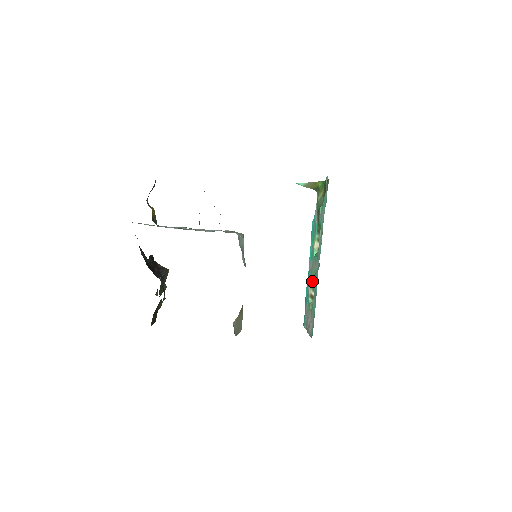
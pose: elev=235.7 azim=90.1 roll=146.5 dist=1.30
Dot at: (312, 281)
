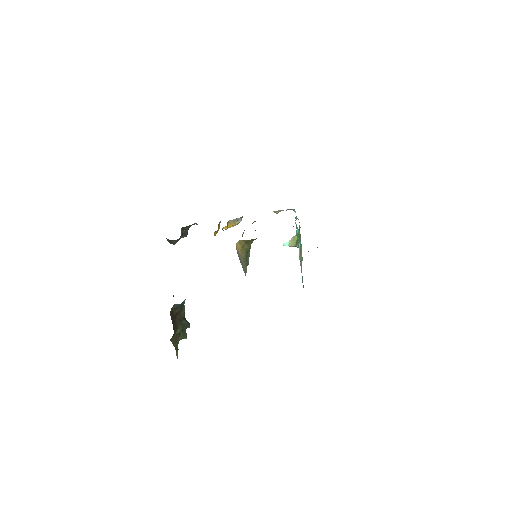
Dot at: (301, 258)
